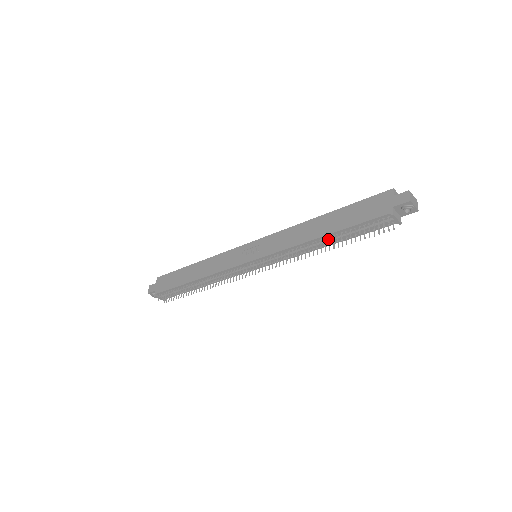
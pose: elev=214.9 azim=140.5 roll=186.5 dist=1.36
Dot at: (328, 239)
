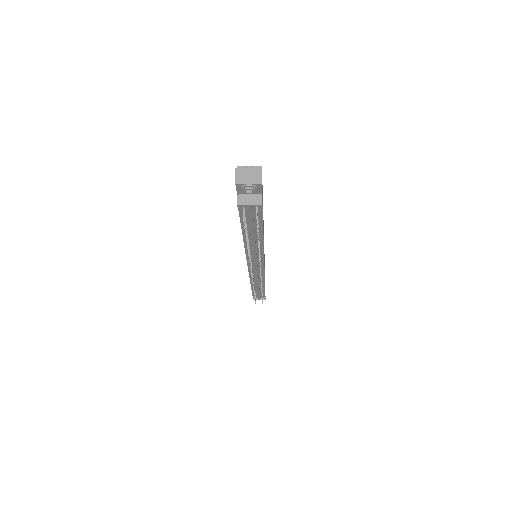
Dot at: occluded
